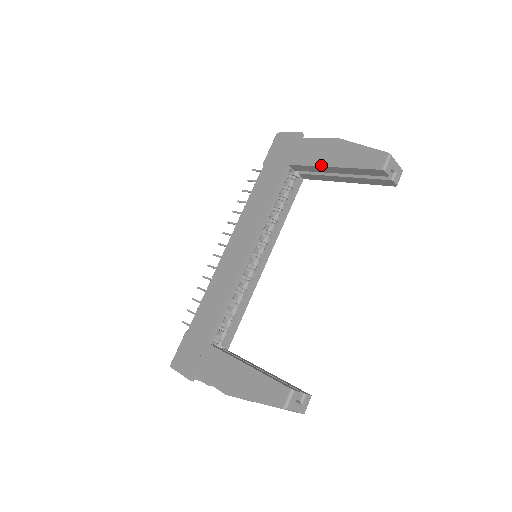
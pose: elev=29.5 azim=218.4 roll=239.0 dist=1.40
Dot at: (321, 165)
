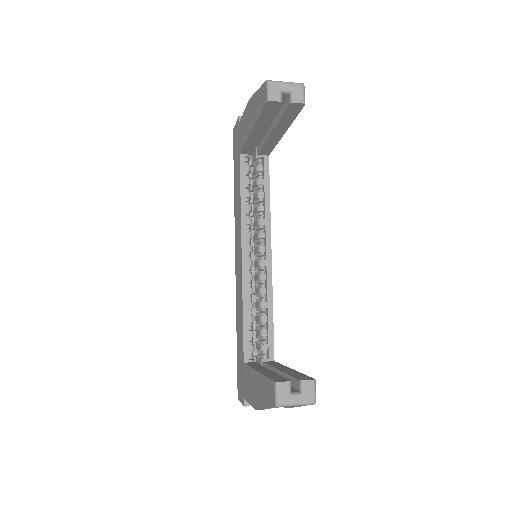
Dot at: (248, 136)
